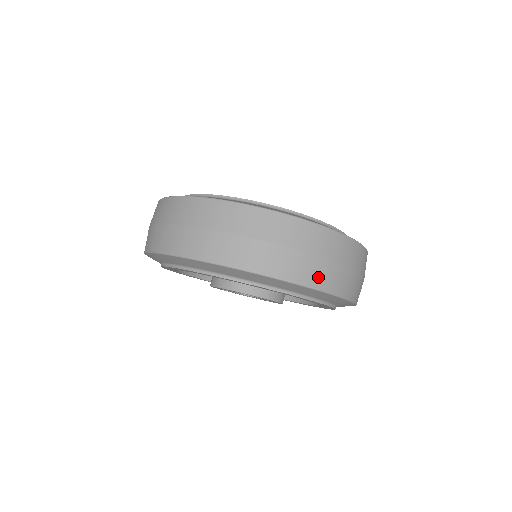
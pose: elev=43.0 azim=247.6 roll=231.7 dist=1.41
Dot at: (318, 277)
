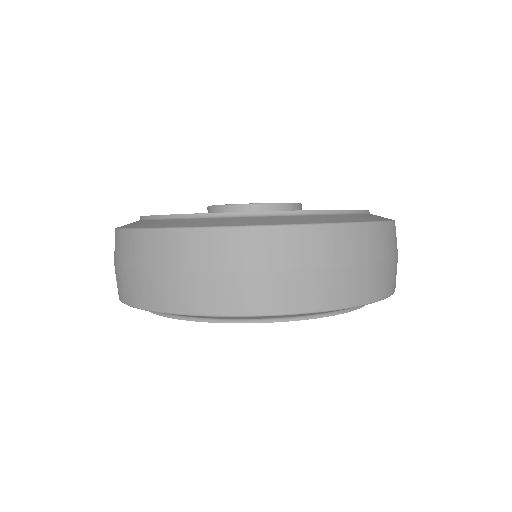
Dot at: (267, 298)
